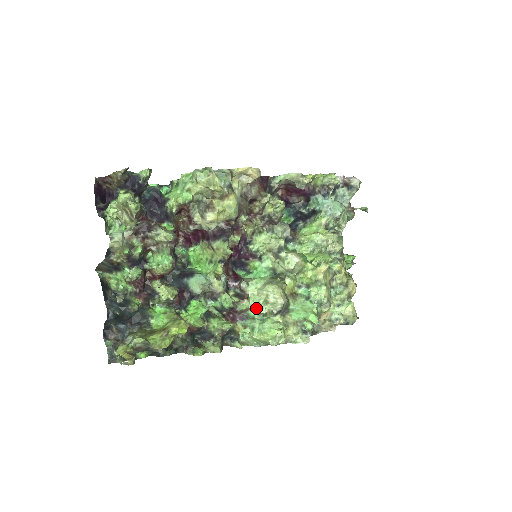
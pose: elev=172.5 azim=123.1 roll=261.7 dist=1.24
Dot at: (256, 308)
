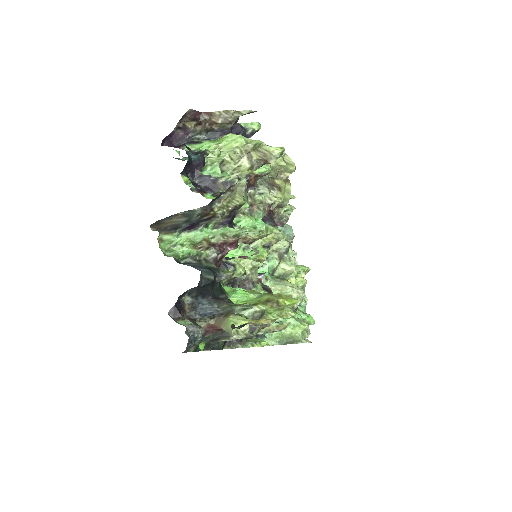
Dot at: occluded
